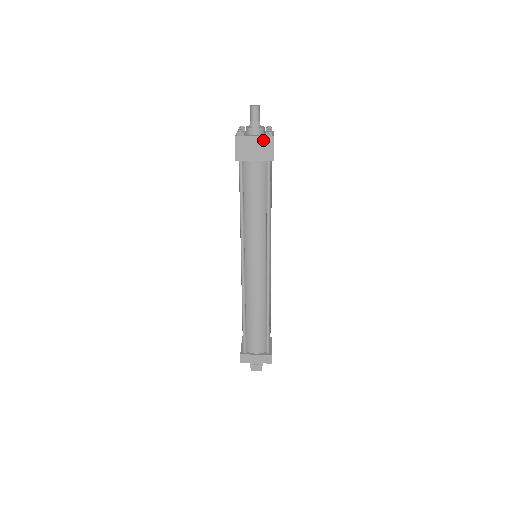
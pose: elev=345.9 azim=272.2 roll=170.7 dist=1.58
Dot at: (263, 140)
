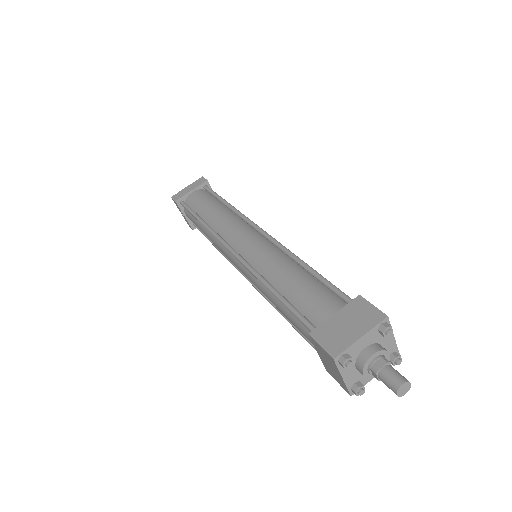
Dot at: occluded
